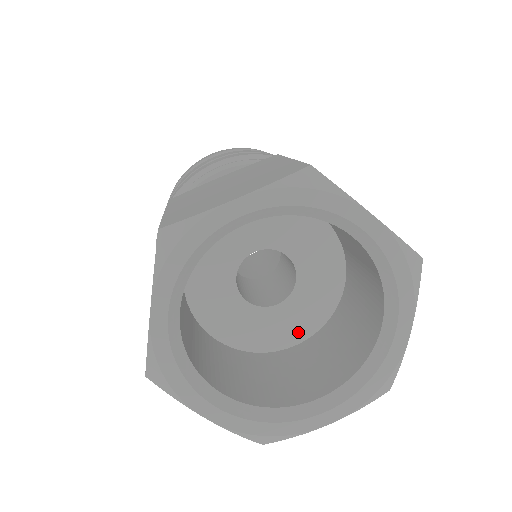
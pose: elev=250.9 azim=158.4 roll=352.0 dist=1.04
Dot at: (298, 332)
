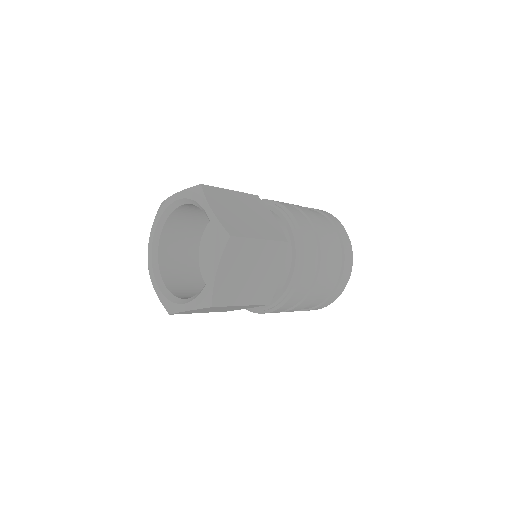
Dot at: occluded
